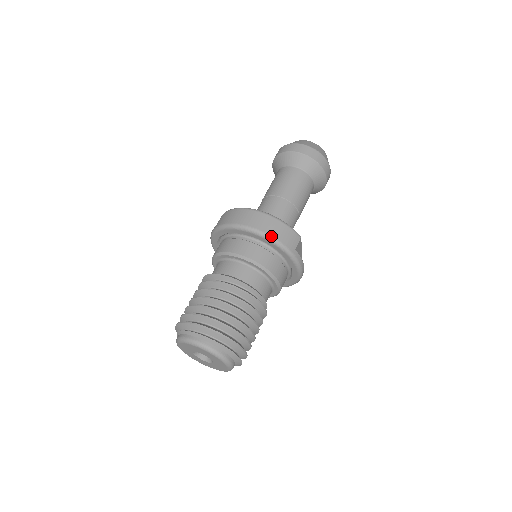
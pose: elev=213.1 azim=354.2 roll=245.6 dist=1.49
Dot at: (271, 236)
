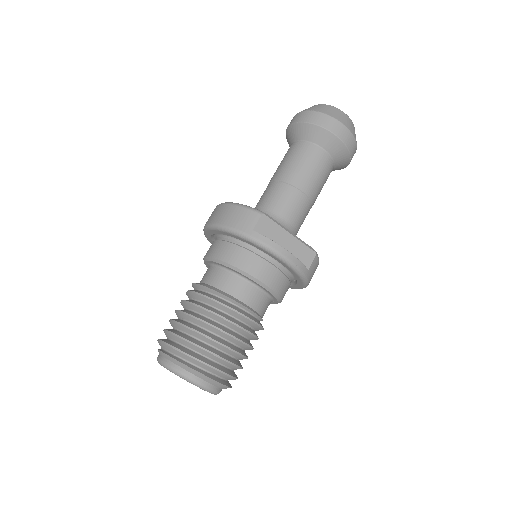
Dot at: (221, 225)
